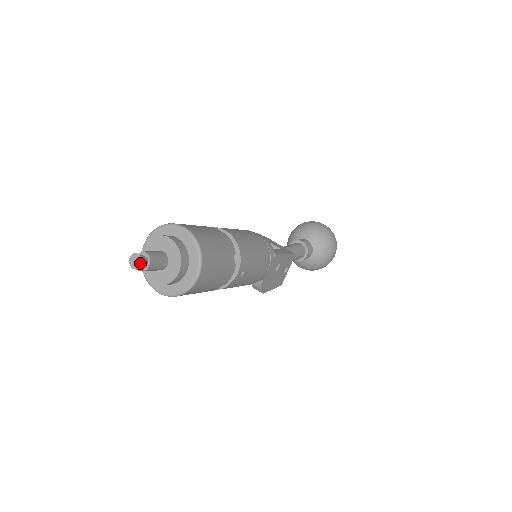
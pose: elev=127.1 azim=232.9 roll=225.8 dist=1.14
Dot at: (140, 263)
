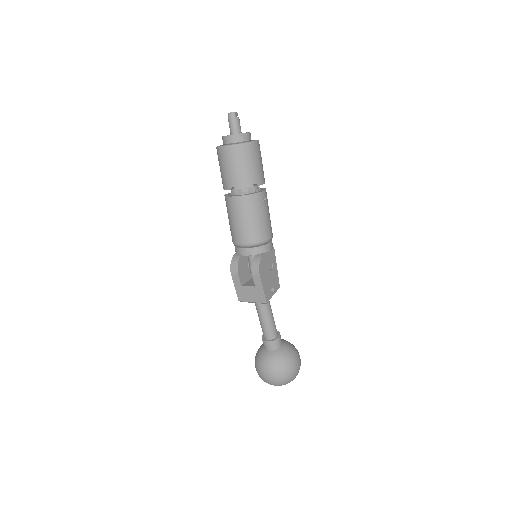
Dot at: (236, 112)
